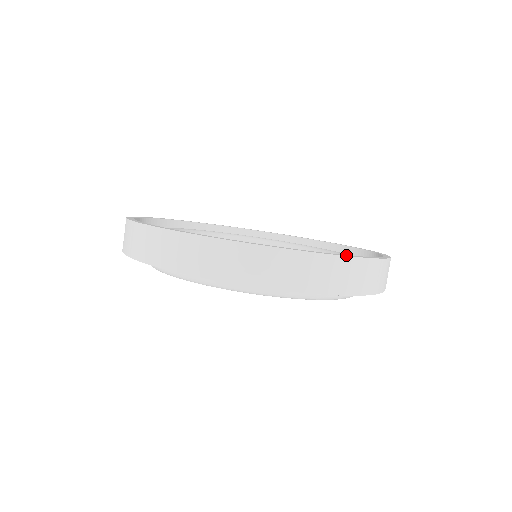
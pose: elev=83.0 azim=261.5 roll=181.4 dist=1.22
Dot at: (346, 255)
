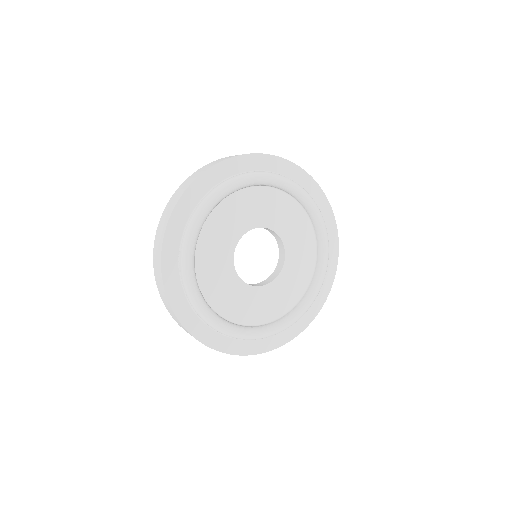
Dot at: occluded
